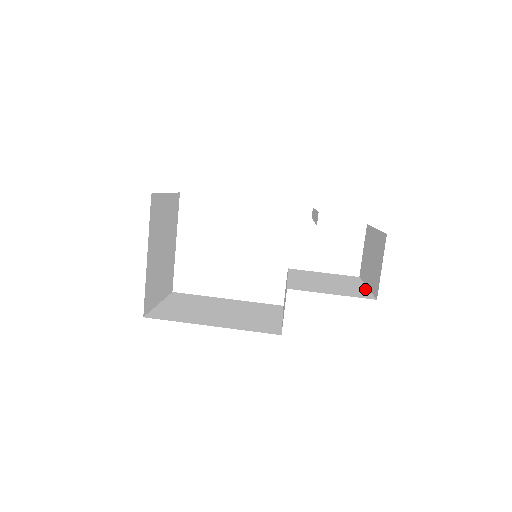
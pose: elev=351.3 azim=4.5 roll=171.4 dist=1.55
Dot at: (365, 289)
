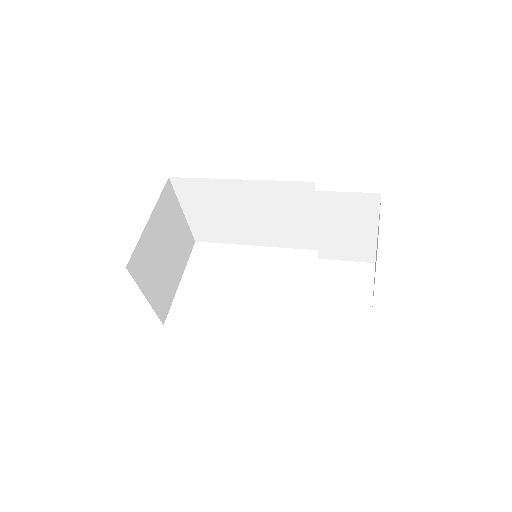
Dot at: occluded
